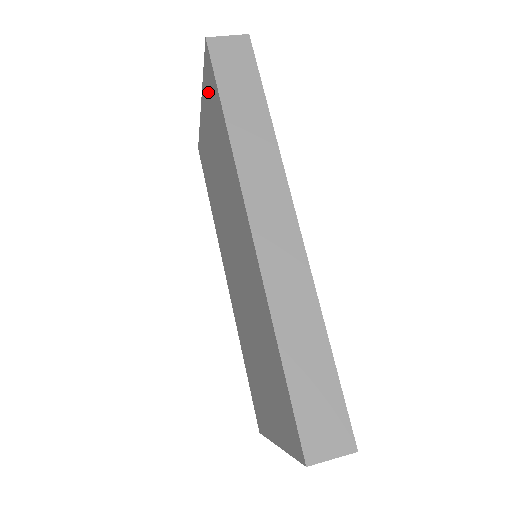
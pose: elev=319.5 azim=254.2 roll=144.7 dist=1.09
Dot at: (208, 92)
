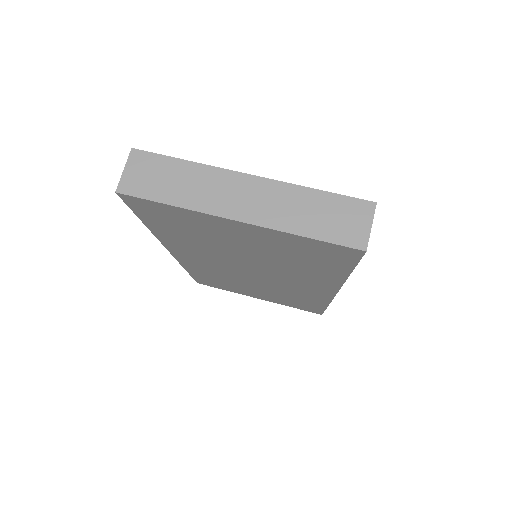
Dot at: (307, 248)
